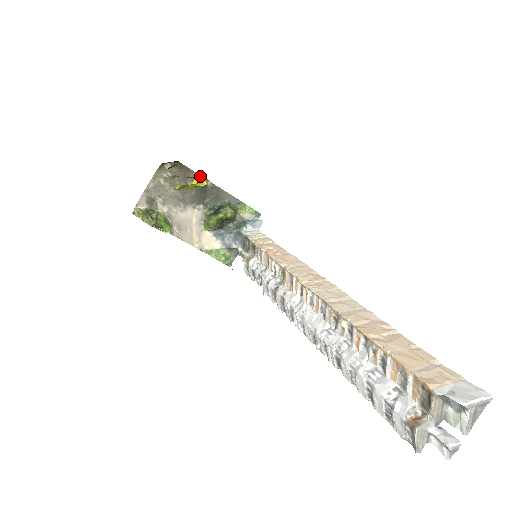
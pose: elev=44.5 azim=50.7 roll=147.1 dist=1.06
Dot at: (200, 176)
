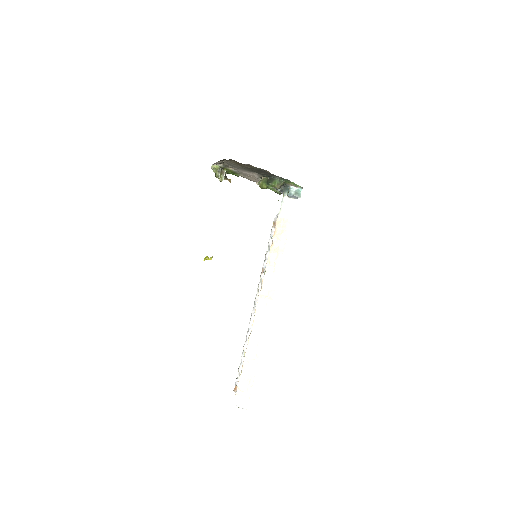
Dot at: (208, 257)
